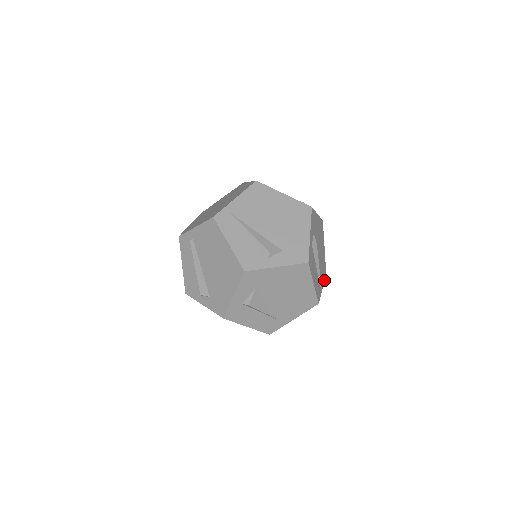
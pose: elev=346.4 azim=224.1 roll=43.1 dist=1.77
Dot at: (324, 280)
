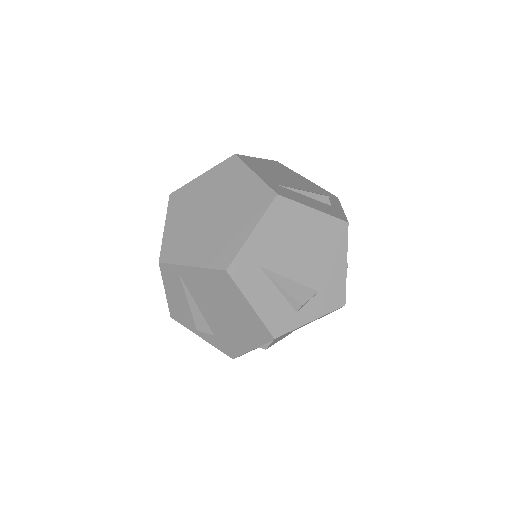
Dot at: occluded
